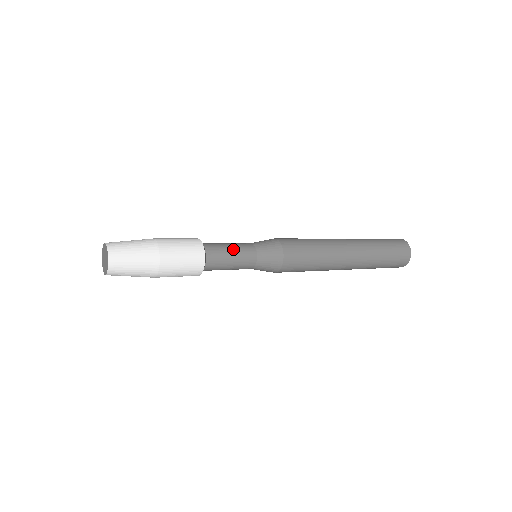
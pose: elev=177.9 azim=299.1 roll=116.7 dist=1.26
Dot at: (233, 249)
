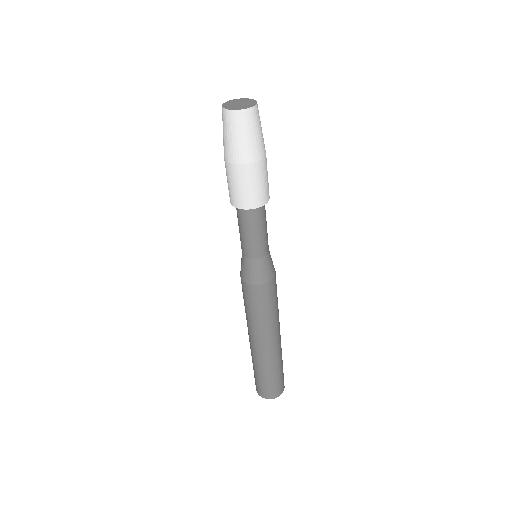
Dot at: occluded
